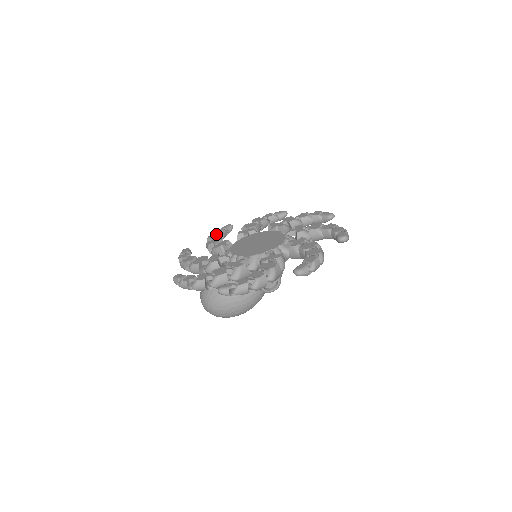
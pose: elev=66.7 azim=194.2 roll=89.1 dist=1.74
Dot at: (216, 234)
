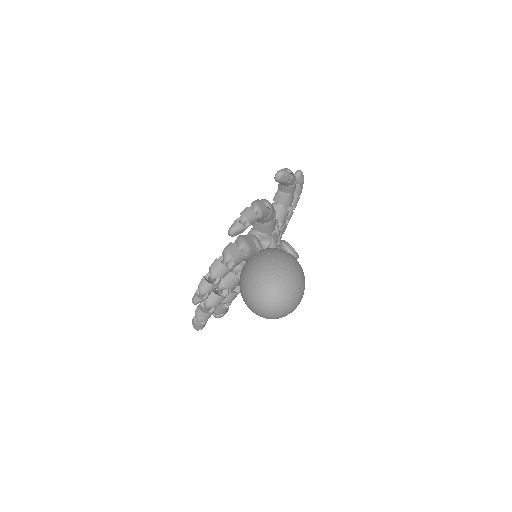
Dot at: occluded
